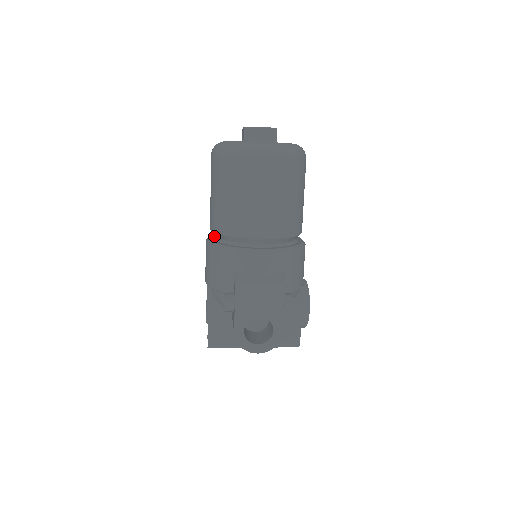
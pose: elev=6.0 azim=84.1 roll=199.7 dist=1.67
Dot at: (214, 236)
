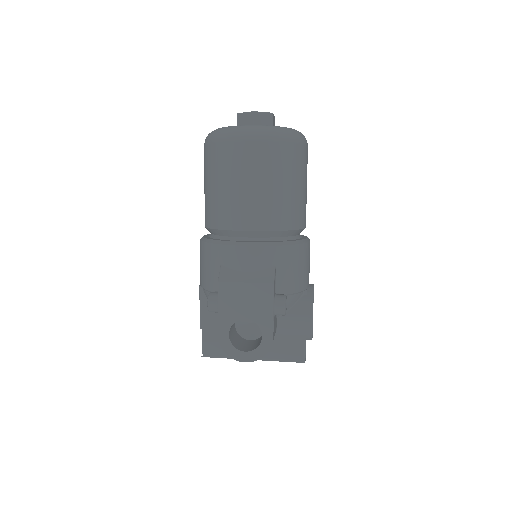
Dot at: occluded
